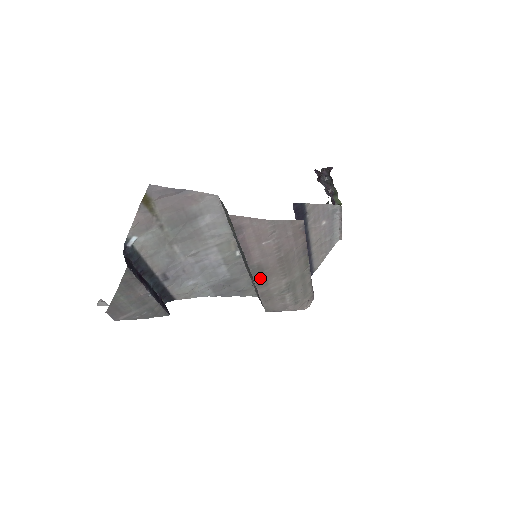
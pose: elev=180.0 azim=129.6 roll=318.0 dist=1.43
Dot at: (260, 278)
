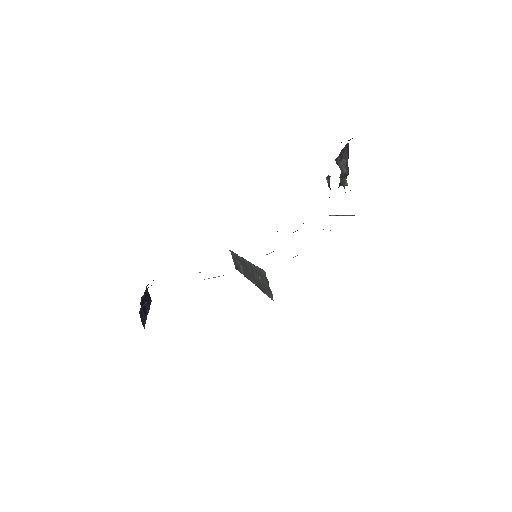
Dot at: occluded
